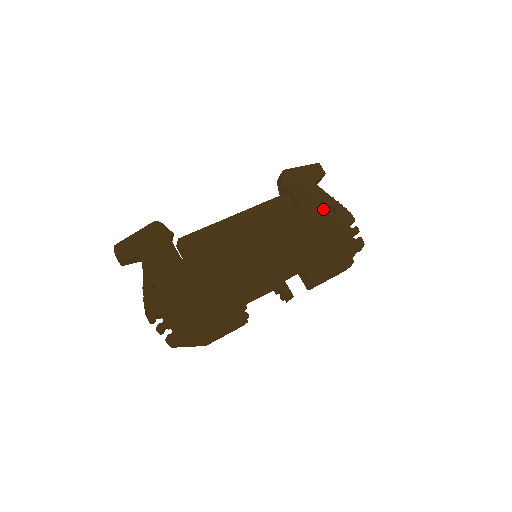
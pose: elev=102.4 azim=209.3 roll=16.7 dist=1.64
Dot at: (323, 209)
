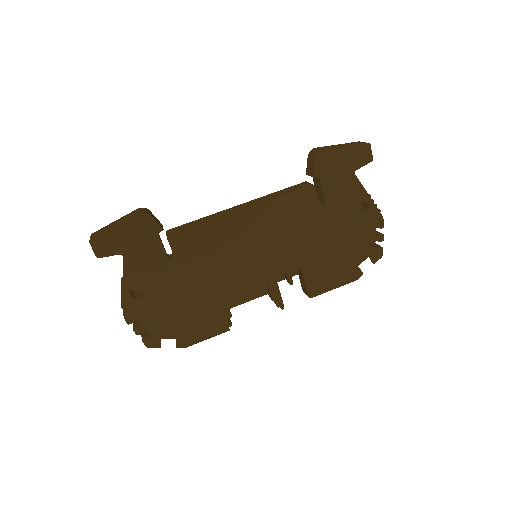
Dot at: (352, 209)
